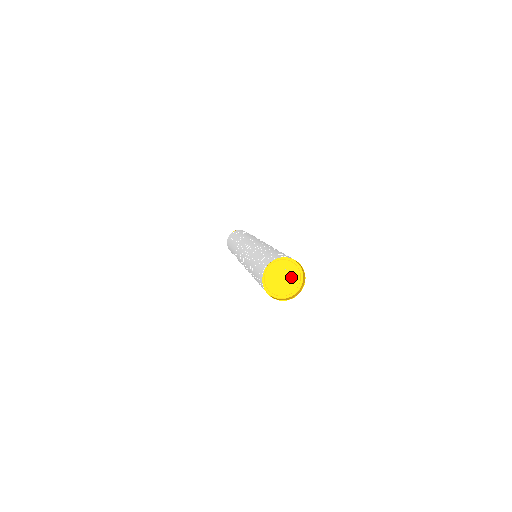
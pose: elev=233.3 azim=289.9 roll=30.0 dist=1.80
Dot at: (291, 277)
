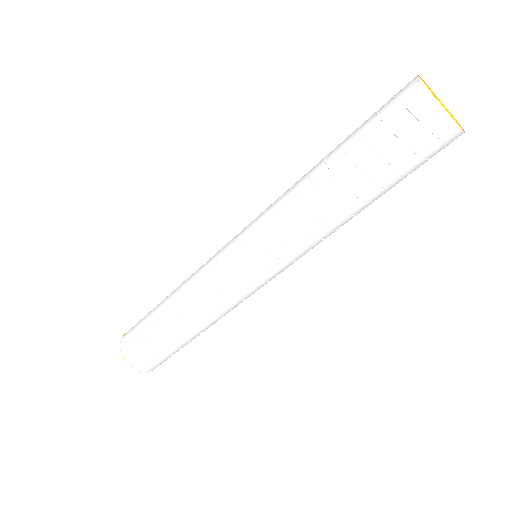
Dot at: occluded
